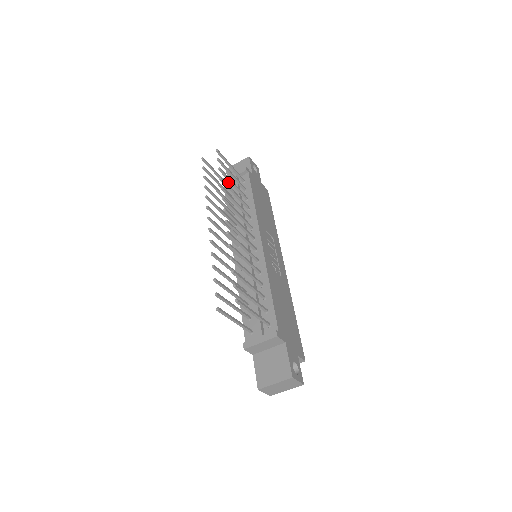
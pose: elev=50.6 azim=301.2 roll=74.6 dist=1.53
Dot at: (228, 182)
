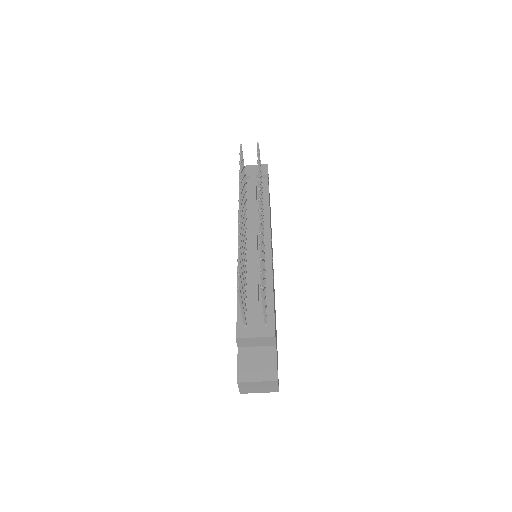
Dot at: occluded
